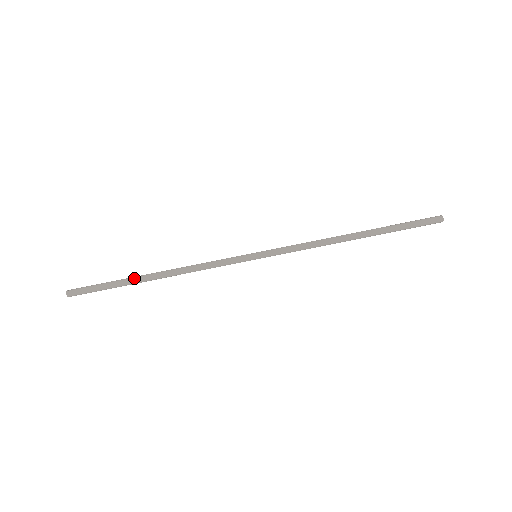
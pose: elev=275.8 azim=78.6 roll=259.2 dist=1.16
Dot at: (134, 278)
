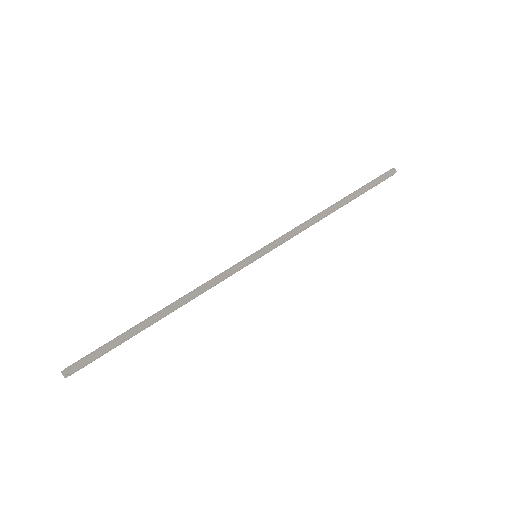
Dot at: (138, 324)
